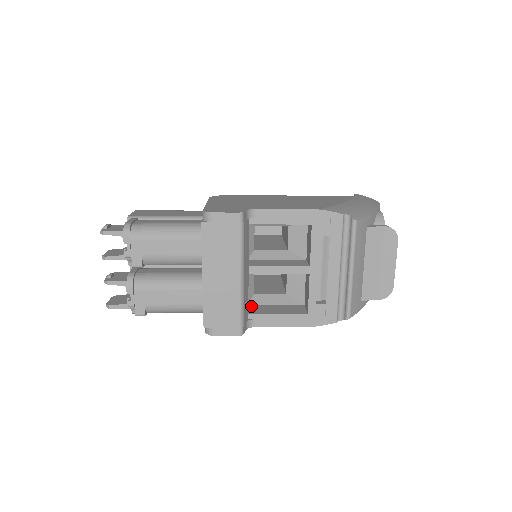
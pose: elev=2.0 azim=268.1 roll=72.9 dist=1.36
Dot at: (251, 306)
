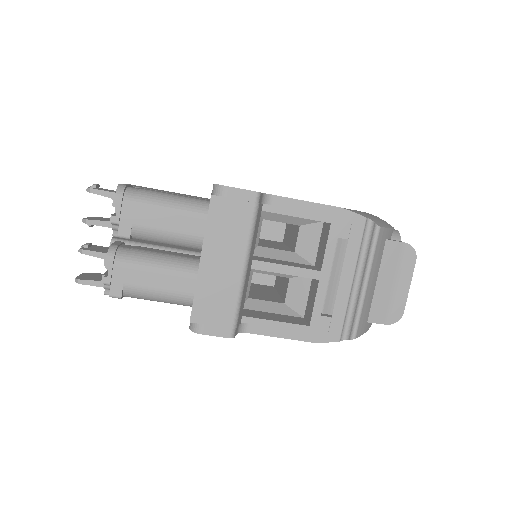
Dot at: (244, 309)
